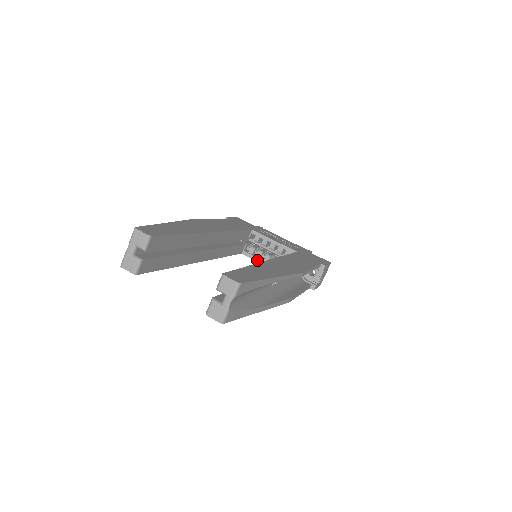
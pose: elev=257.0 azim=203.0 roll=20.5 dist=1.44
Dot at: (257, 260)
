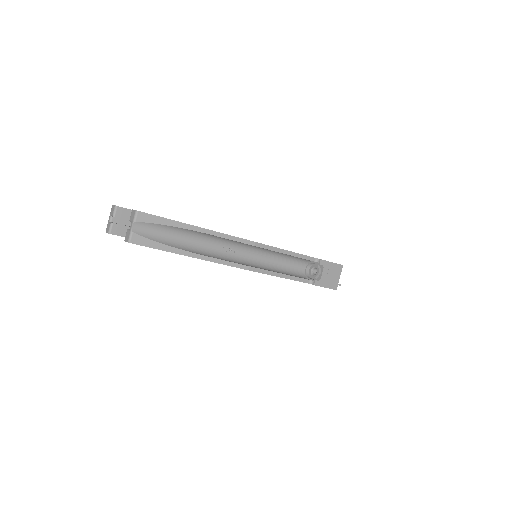
Dot at: occluded
